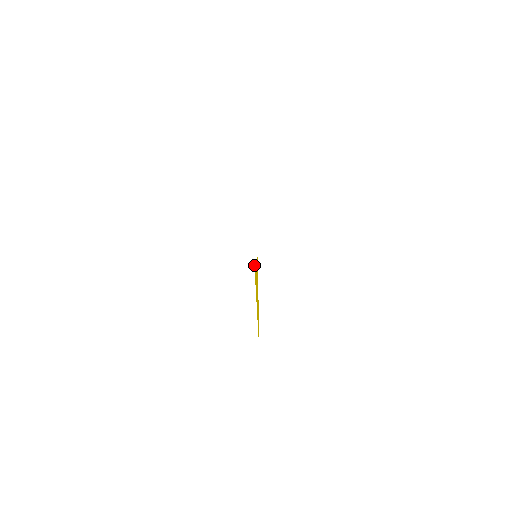
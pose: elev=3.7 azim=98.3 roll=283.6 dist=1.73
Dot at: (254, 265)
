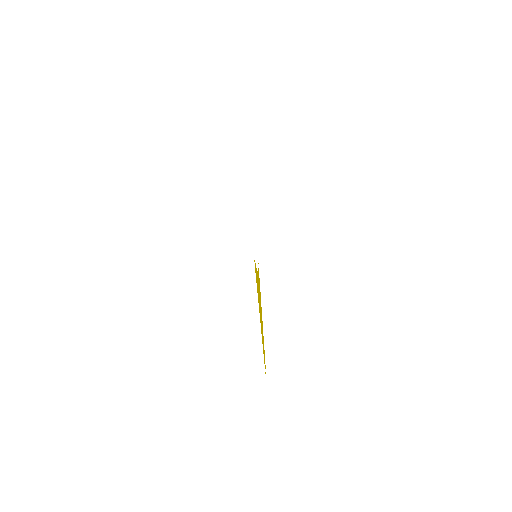
Dot at: occluded
